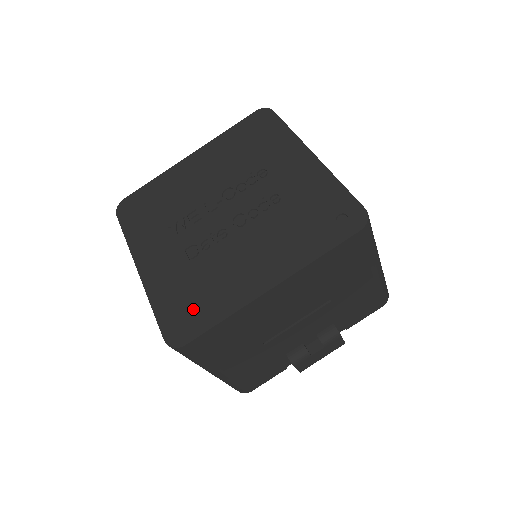
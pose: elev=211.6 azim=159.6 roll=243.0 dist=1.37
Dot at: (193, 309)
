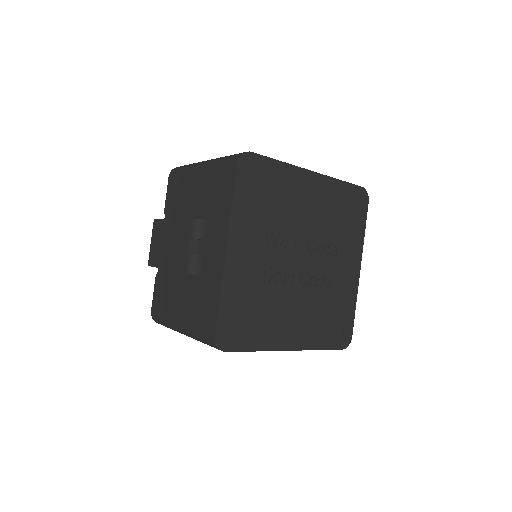
Dot at: (245, 326)
